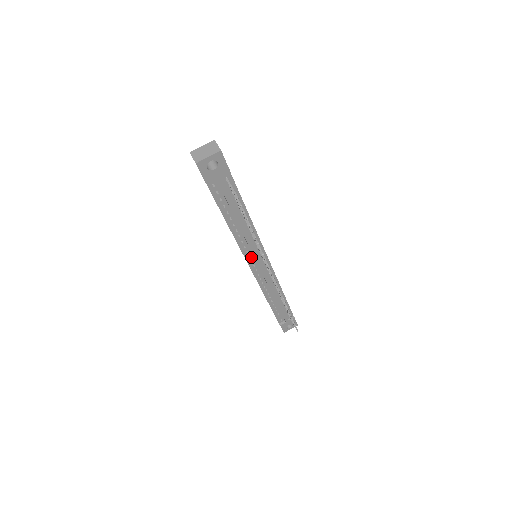
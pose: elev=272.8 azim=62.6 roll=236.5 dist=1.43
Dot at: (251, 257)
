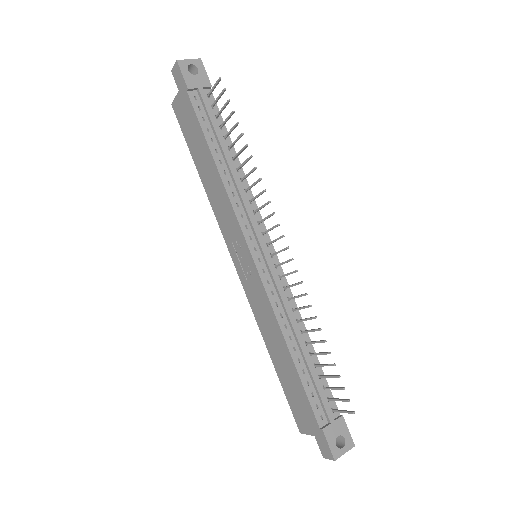
Dot at: (248, 230)
